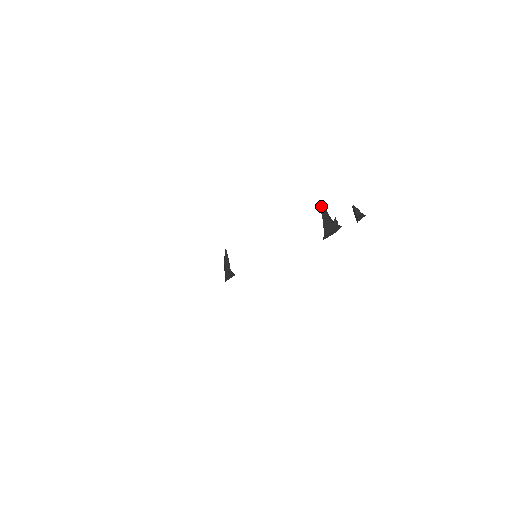
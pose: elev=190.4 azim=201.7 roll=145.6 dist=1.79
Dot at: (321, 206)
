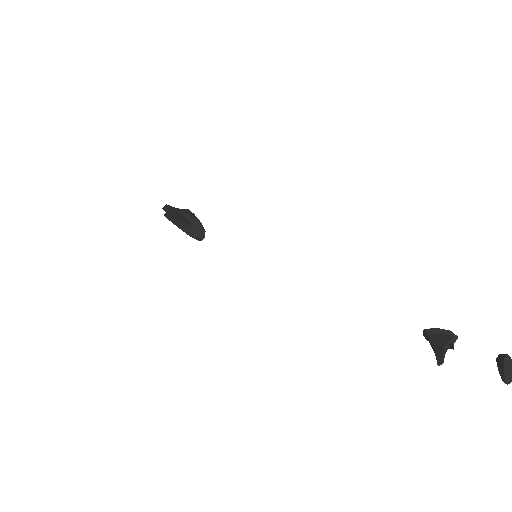
Dot at: (439, 364)
